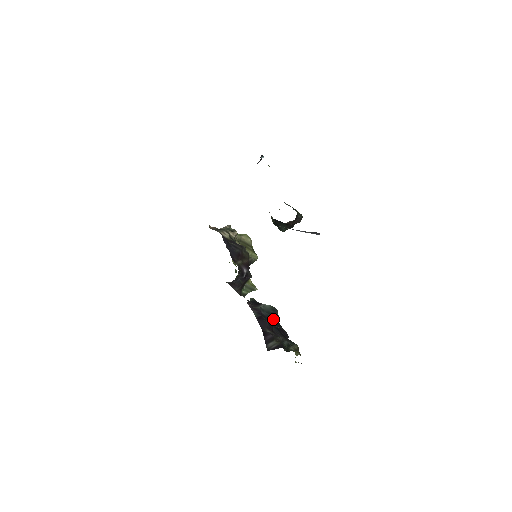
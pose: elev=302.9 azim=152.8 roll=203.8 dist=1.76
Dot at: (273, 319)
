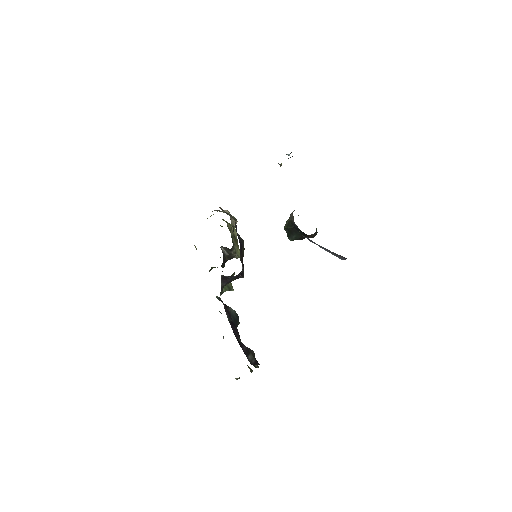
Dot at: occluded
